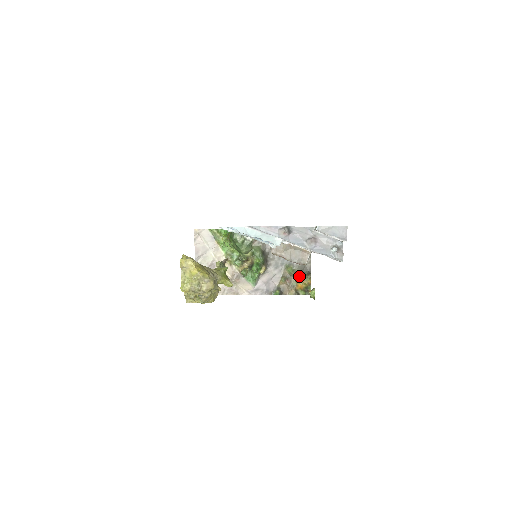
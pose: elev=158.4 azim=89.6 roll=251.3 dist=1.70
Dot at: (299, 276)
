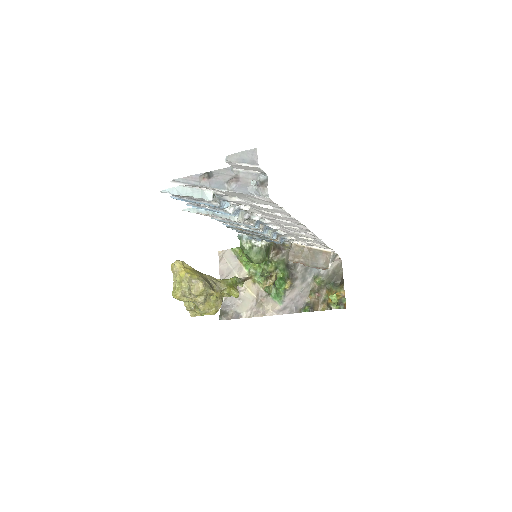
Dot at: (330, 287)
